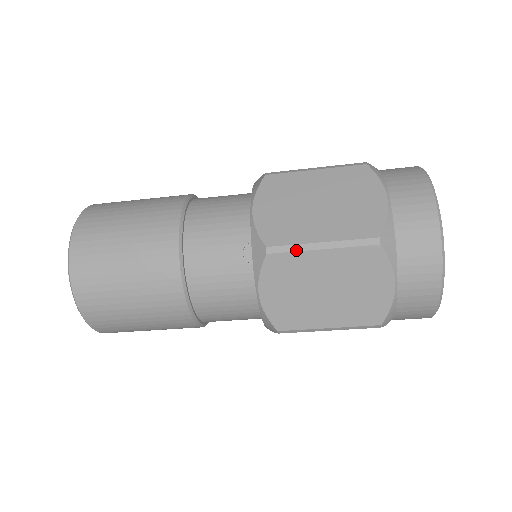
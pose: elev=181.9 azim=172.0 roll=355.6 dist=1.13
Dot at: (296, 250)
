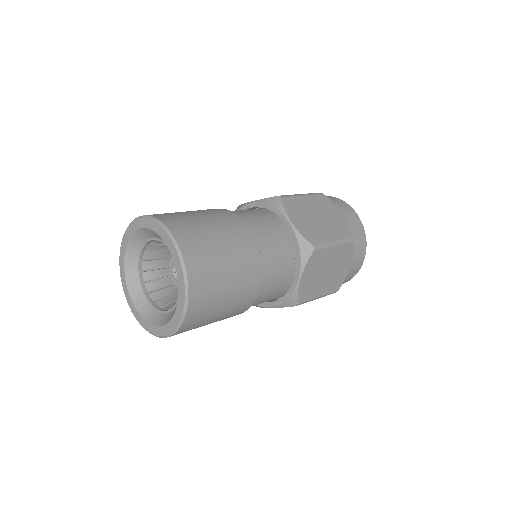
Dot at: (326, 247)
